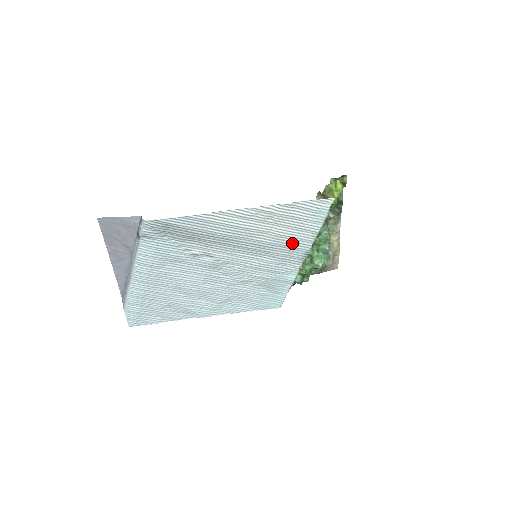
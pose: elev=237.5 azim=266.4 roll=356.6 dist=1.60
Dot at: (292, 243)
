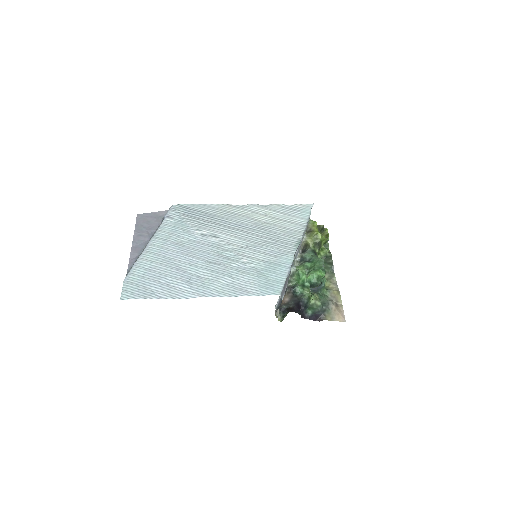
Dot at: (285, 232)
